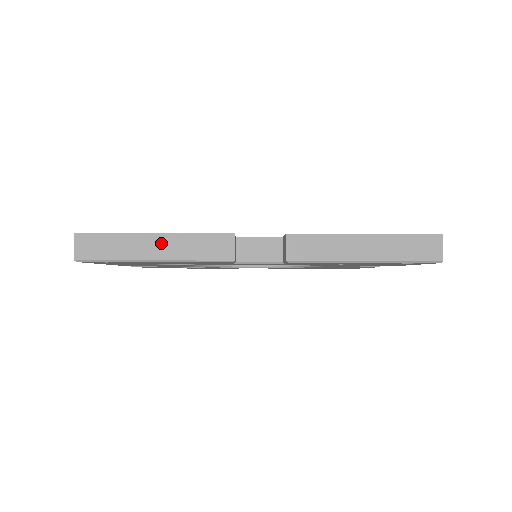
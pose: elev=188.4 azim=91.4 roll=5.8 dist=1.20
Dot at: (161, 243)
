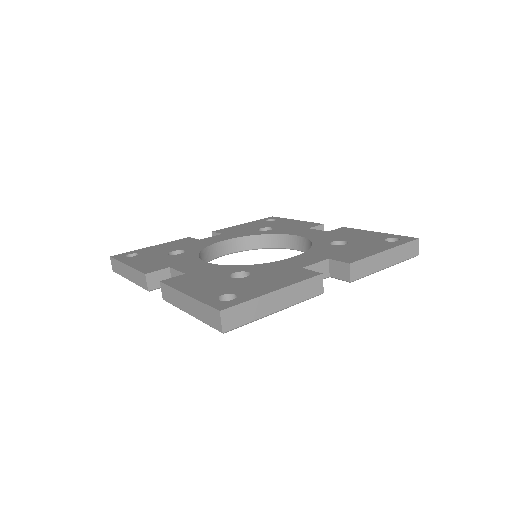
Dot at: (280, 297)
